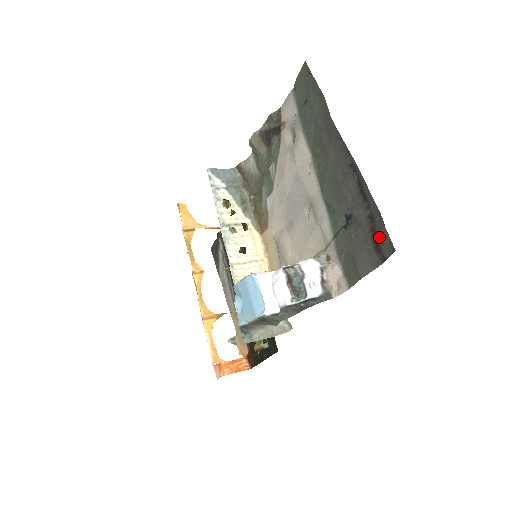
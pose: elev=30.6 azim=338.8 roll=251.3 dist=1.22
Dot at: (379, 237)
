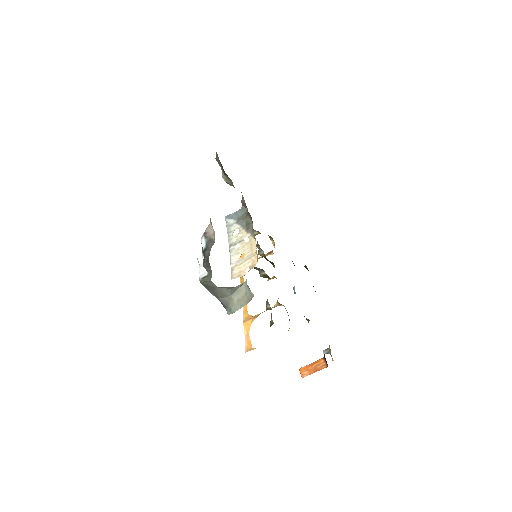
Dot at: occluded
